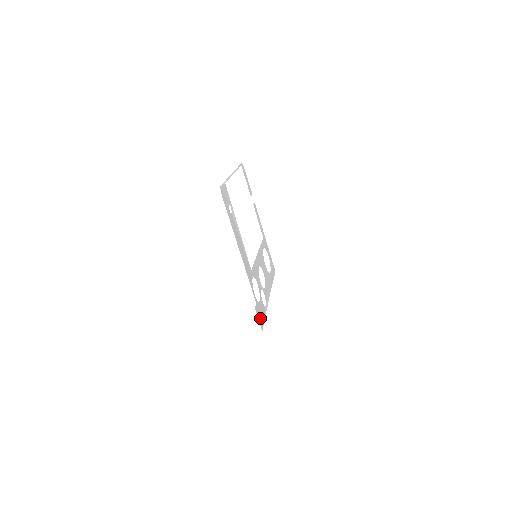
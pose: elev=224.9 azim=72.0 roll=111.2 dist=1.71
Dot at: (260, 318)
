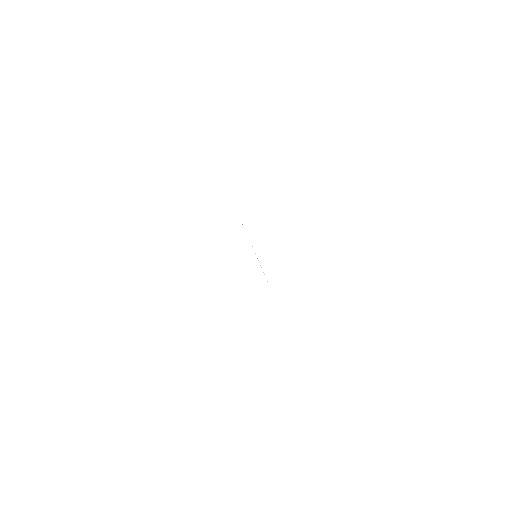
Dot at: occluded
